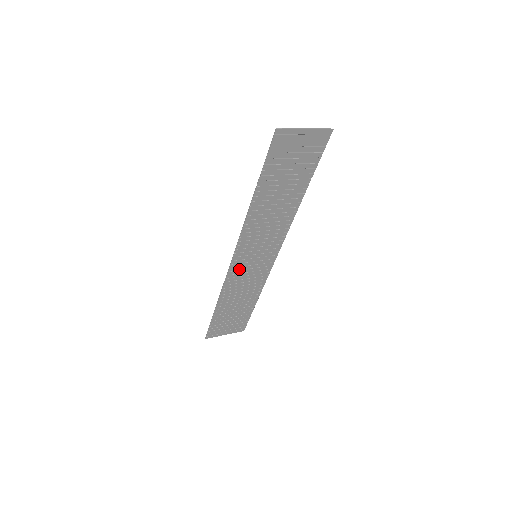
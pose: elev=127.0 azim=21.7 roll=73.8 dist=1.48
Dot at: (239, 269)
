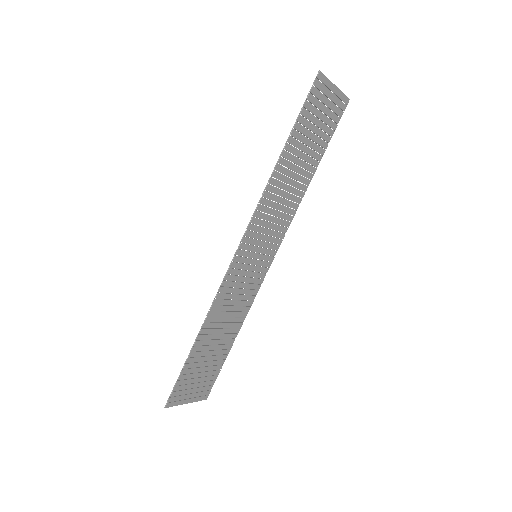
Dot at: (236, 274)
